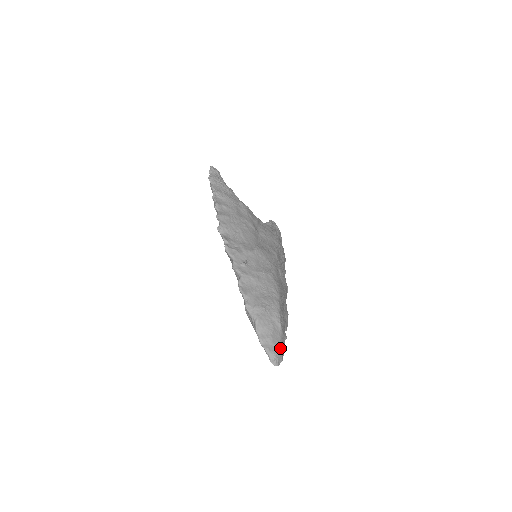
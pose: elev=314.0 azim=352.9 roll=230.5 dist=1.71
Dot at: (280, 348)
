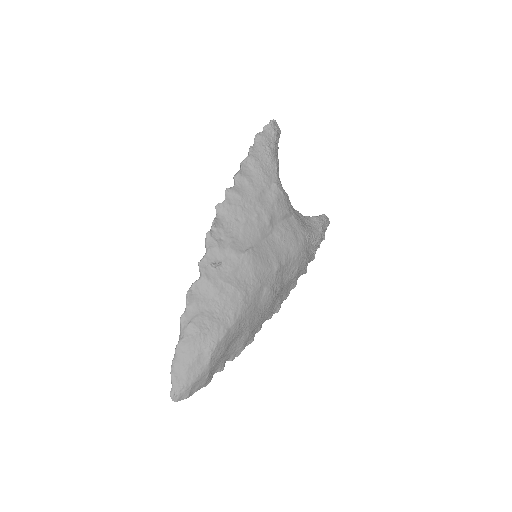
Dot at: (191, 384)
